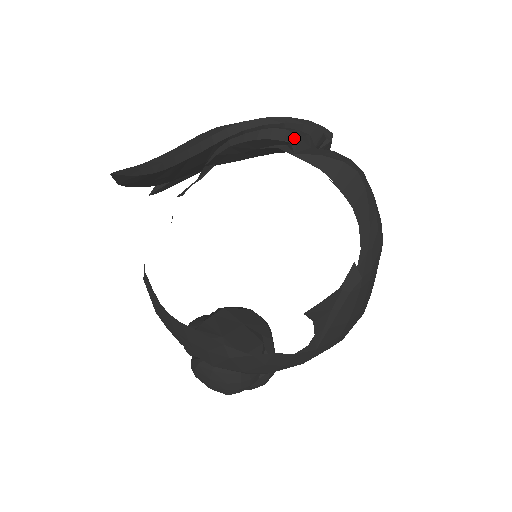
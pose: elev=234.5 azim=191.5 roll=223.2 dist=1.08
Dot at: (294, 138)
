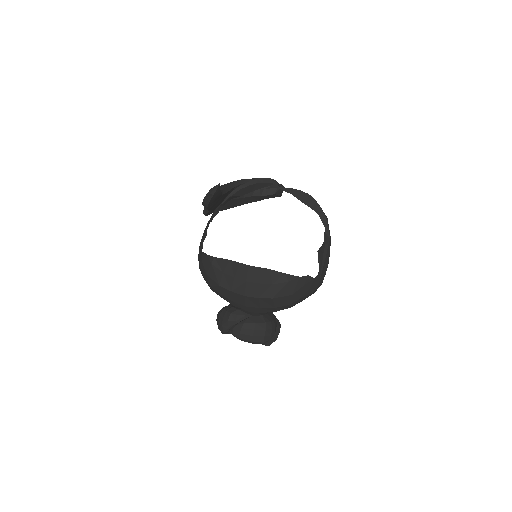
Dot at: (275, 181)
